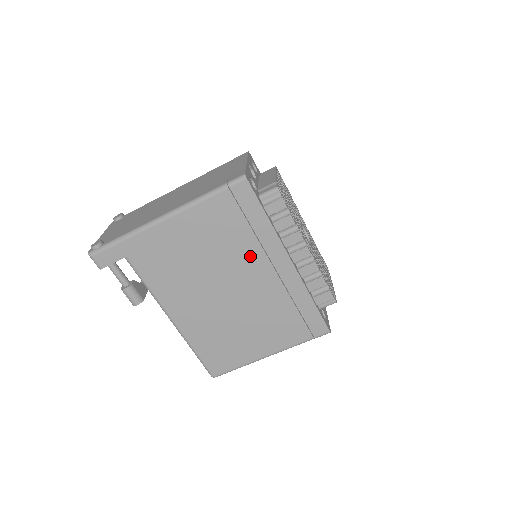
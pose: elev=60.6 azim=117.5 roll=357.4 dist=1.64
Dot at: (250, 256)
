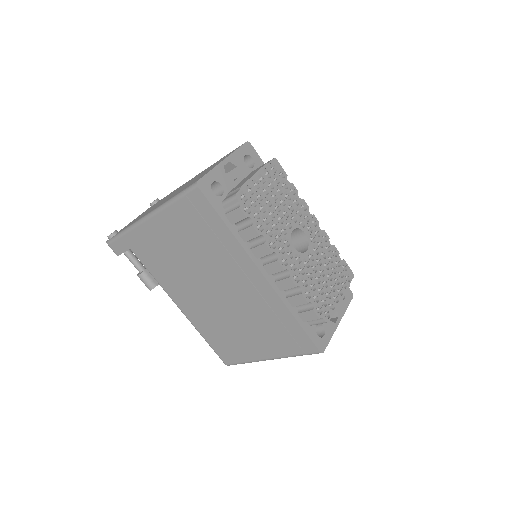
Dot at: (223, 263)
